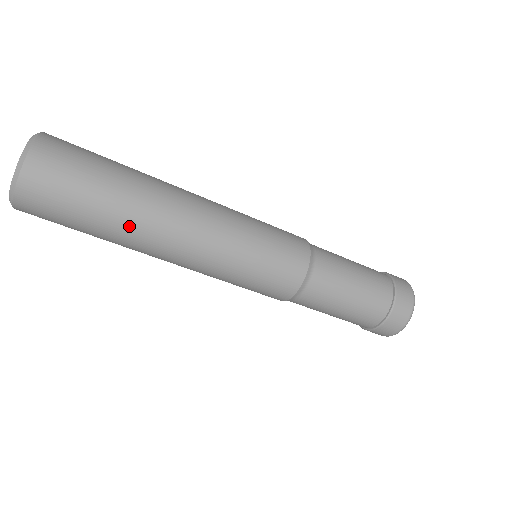
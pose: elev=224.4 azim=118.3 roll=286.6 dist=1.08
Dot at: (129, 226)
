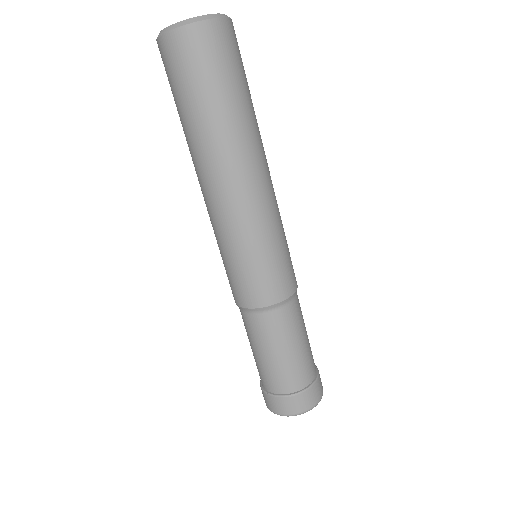
Dot at: (226, 133)
